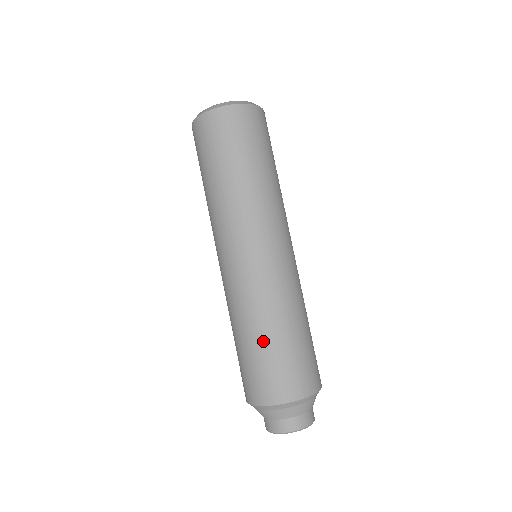
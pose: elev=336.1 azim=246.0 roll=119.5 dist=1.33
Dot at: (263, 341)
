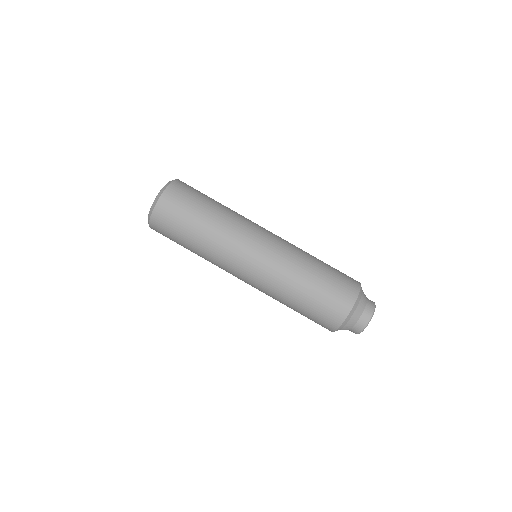
Dot at: (305, 297)
